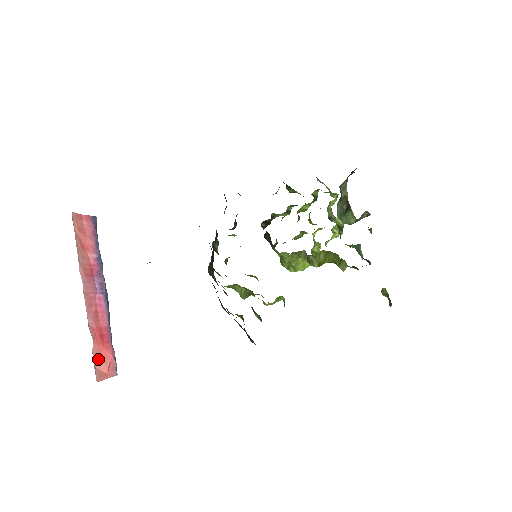
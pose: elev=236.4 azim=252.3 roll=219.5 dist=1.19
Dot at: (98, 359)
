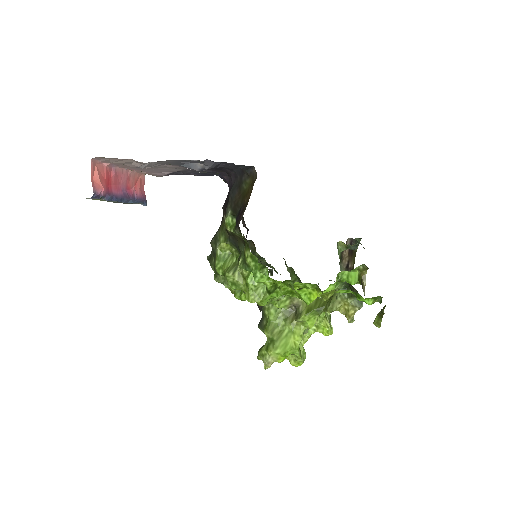
Dot at: (99, 170)
